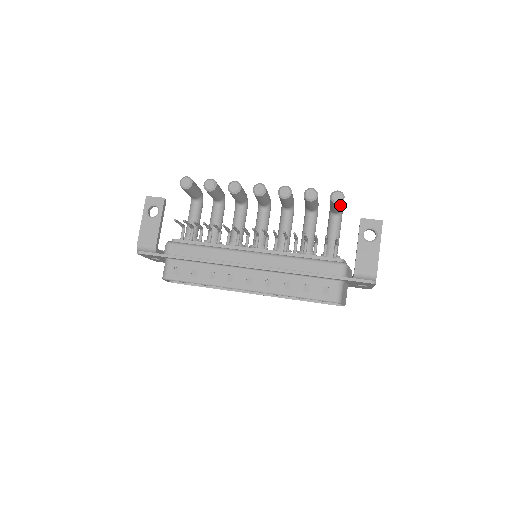
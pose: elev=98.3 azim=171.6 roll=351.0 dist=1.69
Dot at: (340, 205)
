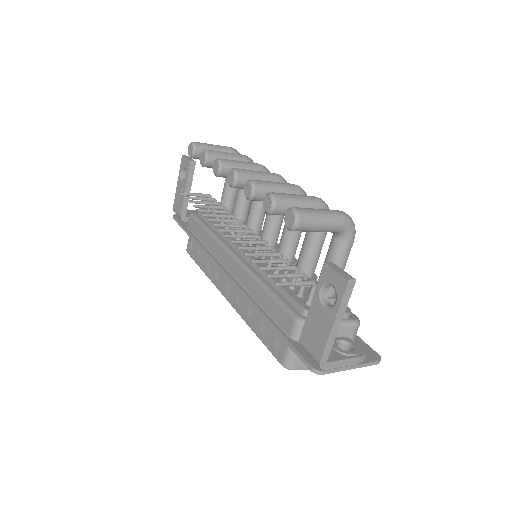
Dot at: (303, 230)
